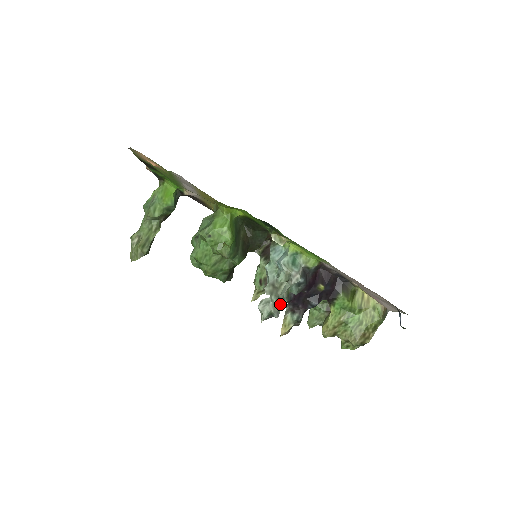
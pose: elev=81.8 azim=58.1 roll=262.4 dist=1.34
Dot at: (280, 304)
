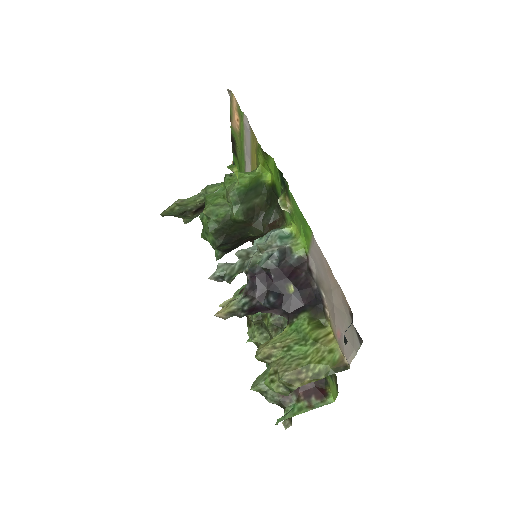
Dot at: (240, 270)
